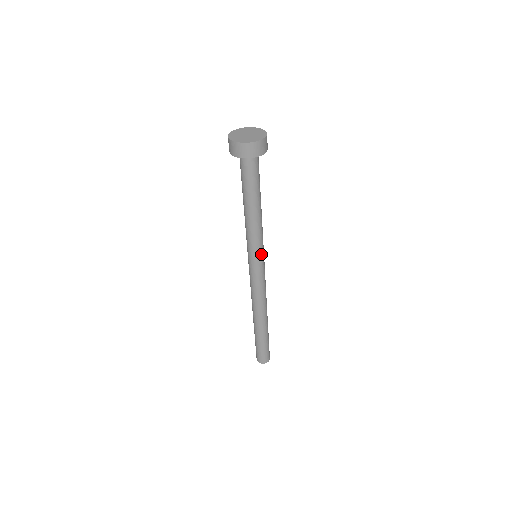
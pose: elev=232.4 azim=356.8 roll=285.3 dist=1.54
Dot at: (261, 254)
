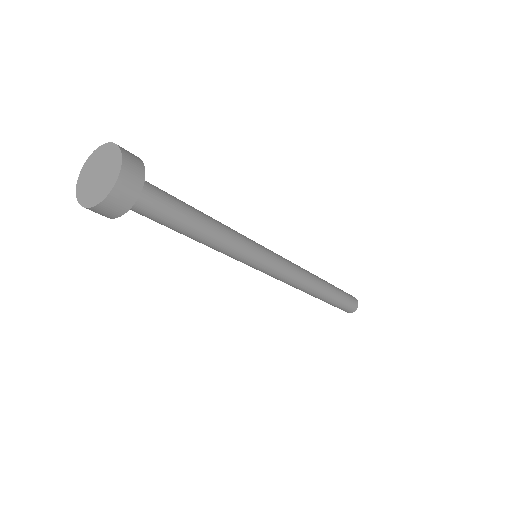
Dot at: (260, 250)
